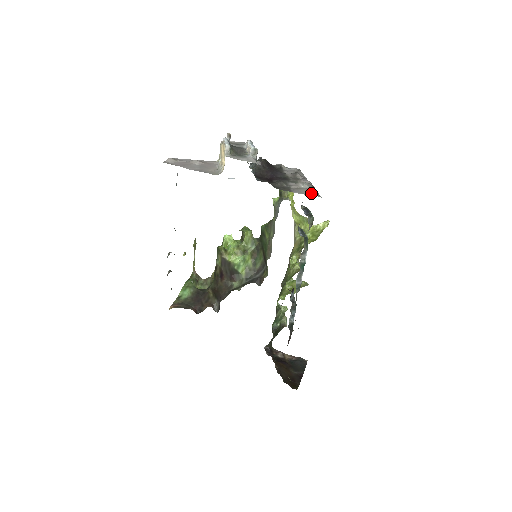
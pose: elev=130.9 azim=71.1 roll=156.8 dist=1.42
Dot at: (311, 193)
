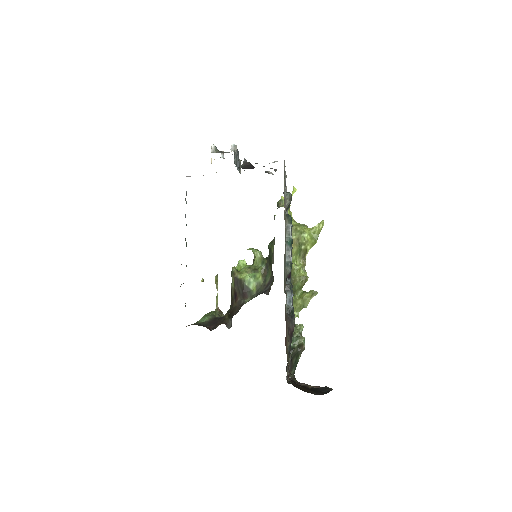
Dot at: occluded
